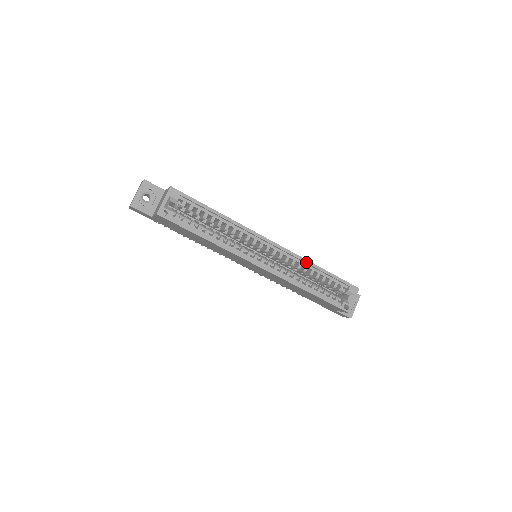
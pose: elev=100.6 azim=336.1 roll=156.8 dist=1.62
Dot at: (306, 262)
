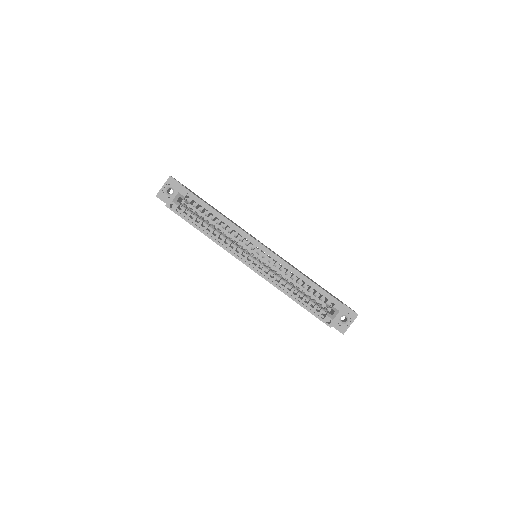
Dot at: (294, 270)
